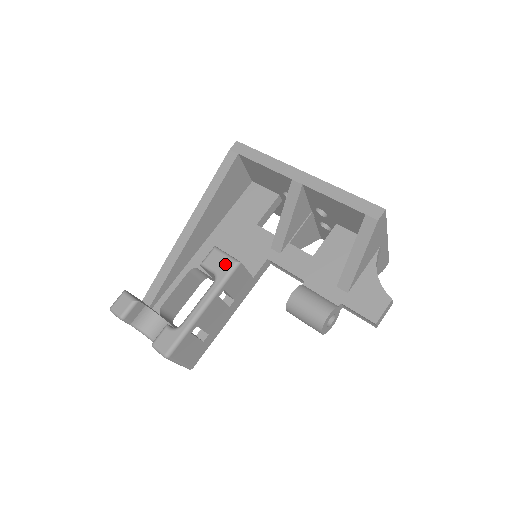
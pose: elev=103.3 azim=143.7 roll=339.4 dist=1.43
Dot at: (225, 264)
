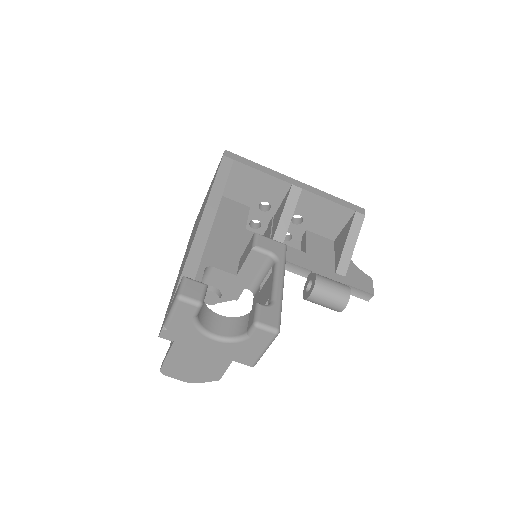
Dot at: (278, 246)
